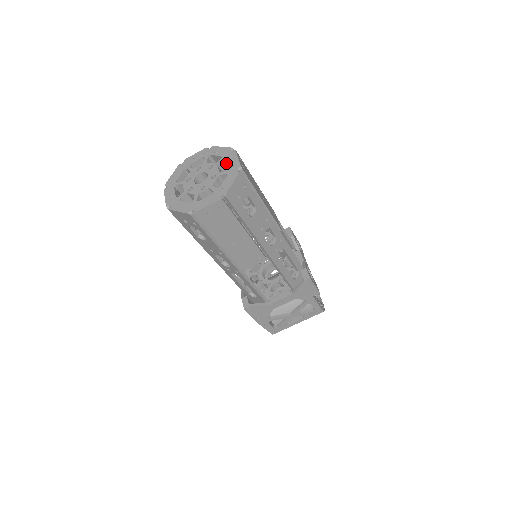
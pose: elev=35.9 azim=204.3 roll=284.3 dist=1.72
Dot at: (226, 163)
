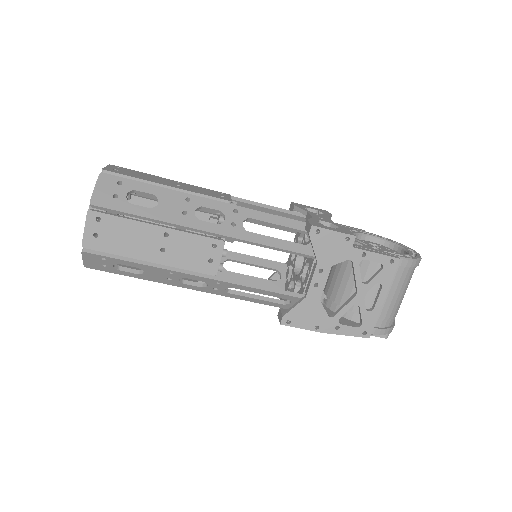
Dot at: occluded
